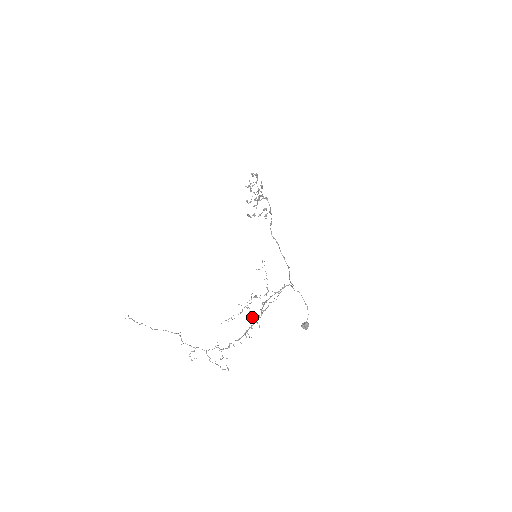
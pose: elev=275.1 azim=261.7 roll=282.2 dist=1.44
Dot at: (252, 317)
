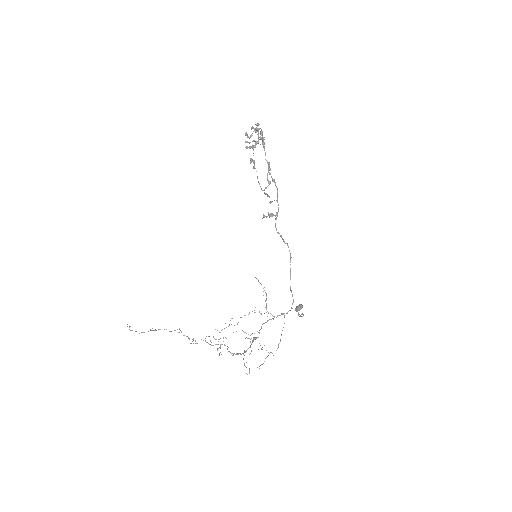
Dot at: (250, 347)
